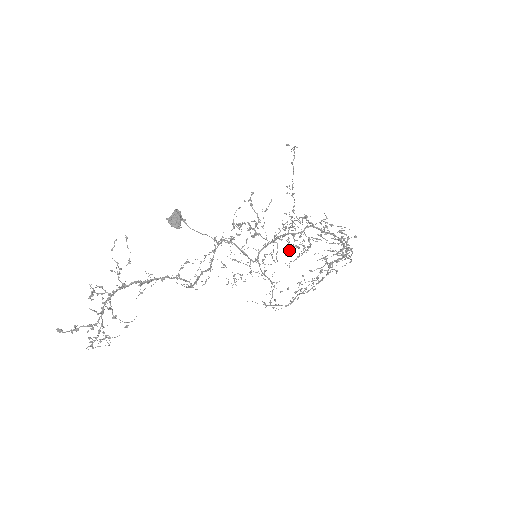
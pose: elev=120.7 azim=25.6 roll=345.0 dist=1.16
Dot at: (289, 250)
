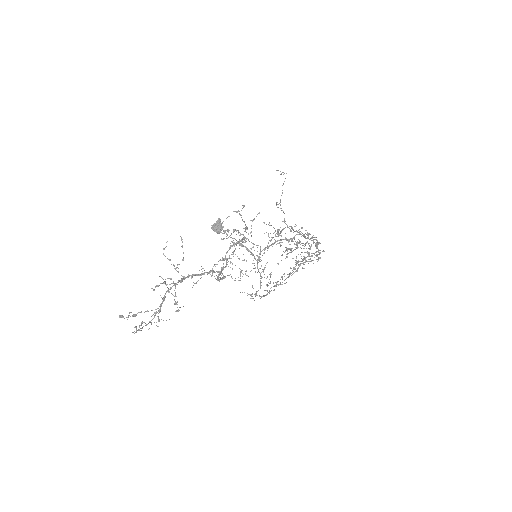
Dot at: occluded
